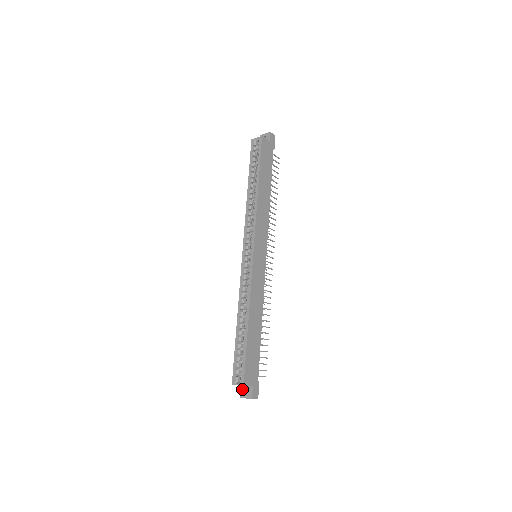
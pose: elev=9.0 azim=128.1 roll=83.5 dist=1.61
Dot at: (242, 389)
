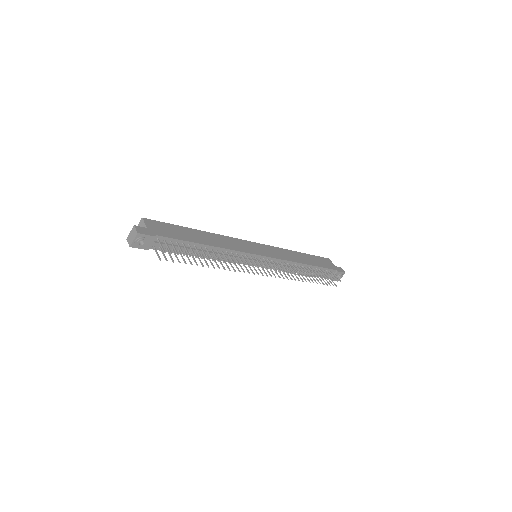
Dot at: occluded
